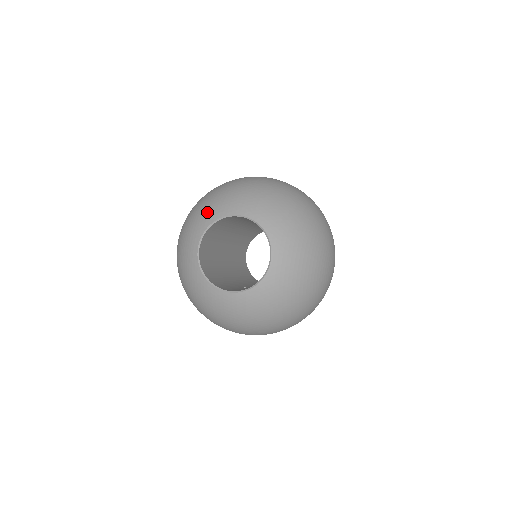
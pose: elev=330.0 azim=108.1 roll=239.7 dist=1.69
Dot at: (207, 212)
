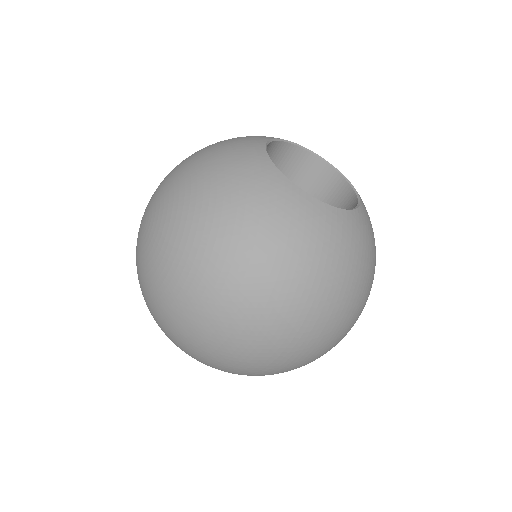
Dot at: (251, 136)
